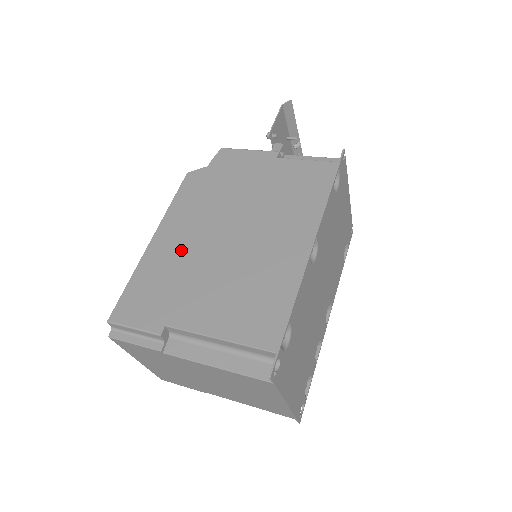
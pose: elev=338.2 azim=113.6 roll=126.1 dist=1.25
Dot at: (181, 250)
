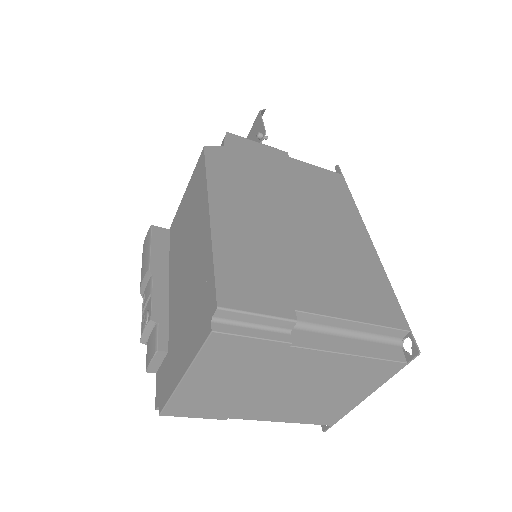
Dot at: (255, 228)
